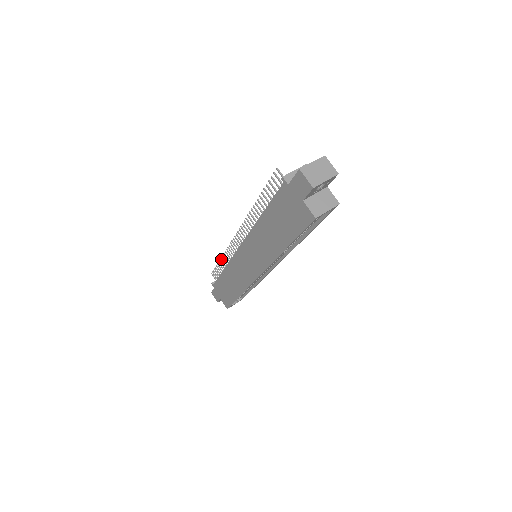
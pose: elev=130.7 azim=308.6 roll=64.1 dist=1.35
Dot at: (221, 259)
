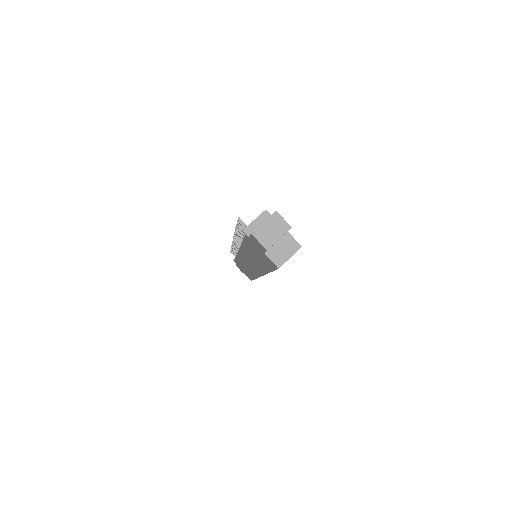
Dot at: (232, 247)
